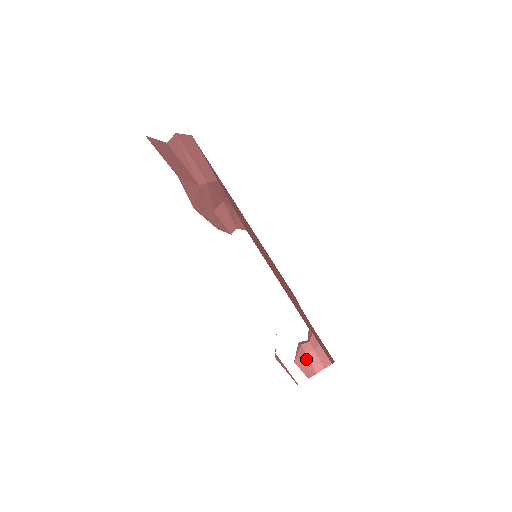
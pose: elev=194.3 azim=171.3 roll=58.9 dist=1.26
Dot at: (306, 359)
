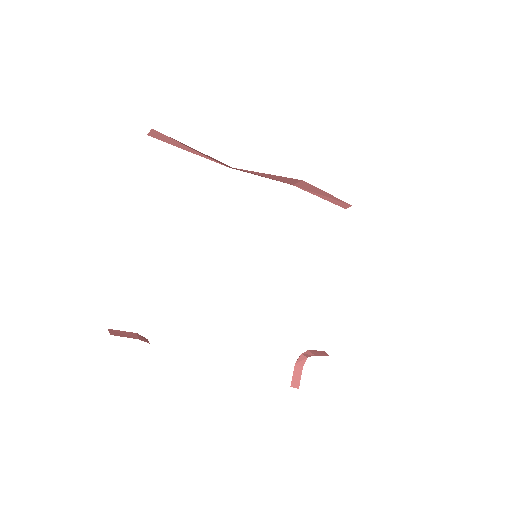
Dot at: (294, 368)
